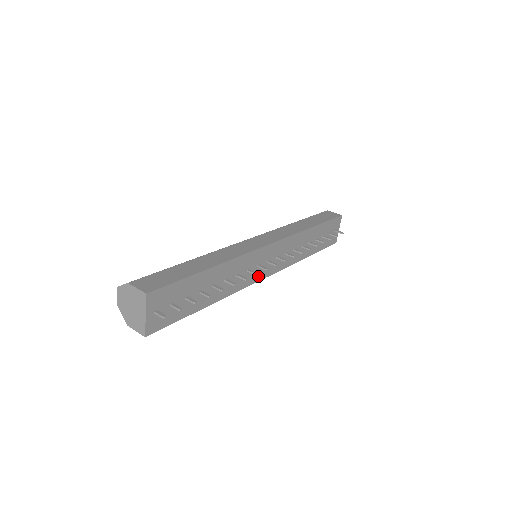
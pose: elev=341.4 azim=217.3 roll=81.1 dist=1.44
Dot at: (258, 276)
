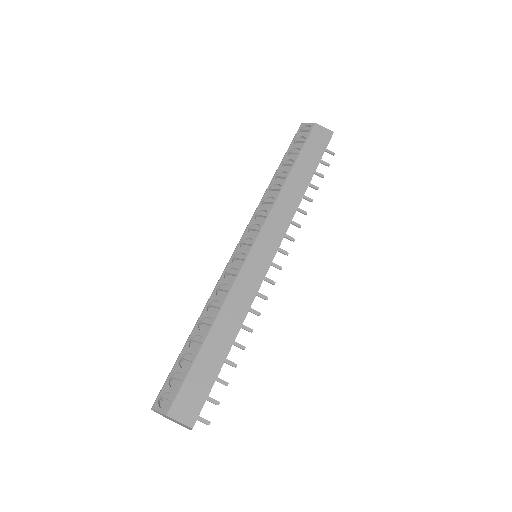
Dot at: occluded
